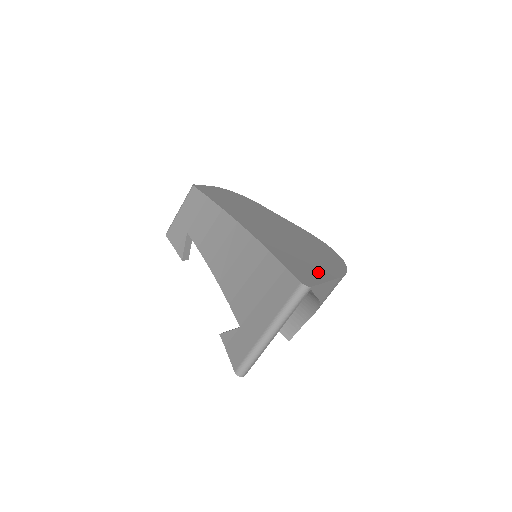
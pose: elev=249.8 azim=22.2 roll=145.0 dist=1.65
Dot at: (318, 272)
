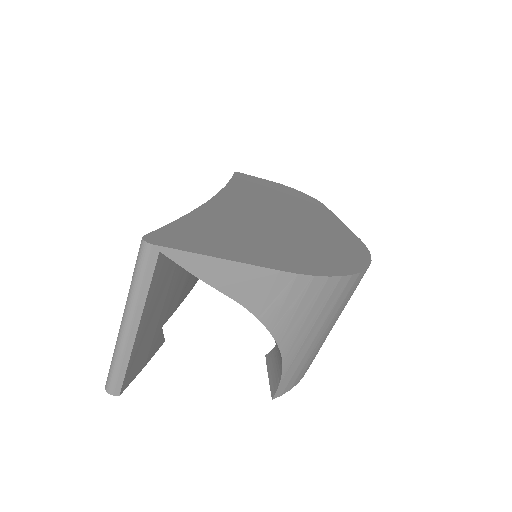
Dot at: (233, 249)
